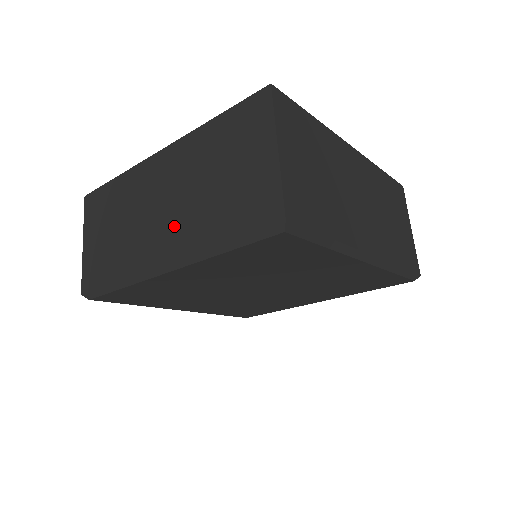
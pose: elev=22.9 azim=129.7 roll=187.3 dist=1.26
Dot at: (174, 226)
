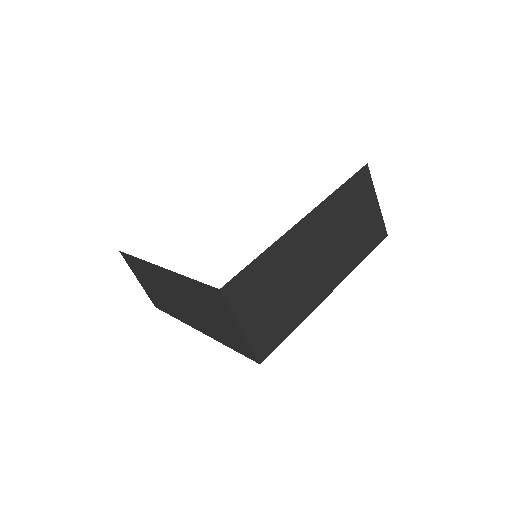
Dot at: (195, 318)
